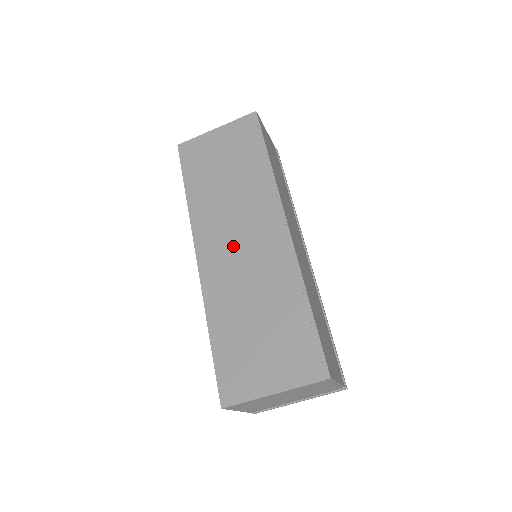
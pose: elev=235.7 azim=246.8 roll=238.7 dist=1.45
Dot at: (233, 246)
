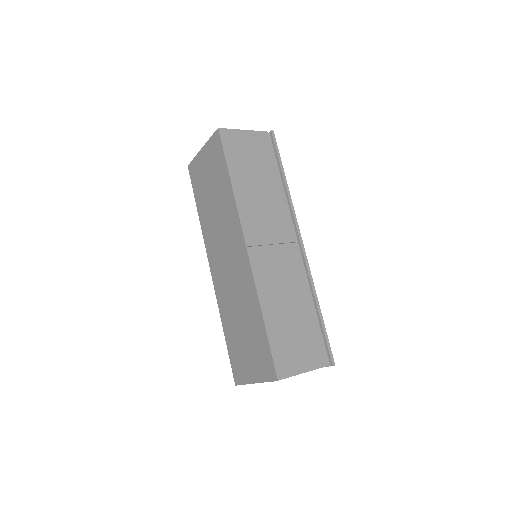
Dot at: (224, 263)
